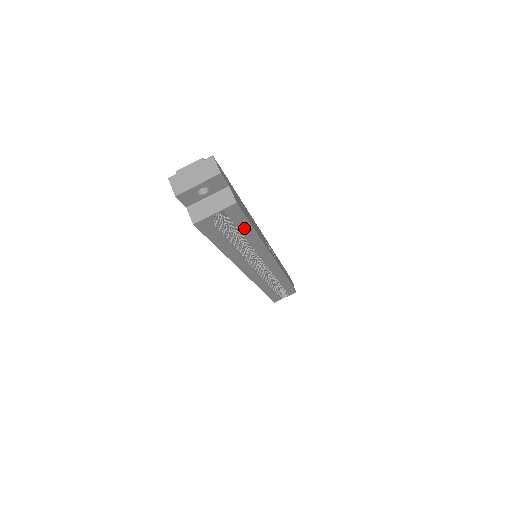
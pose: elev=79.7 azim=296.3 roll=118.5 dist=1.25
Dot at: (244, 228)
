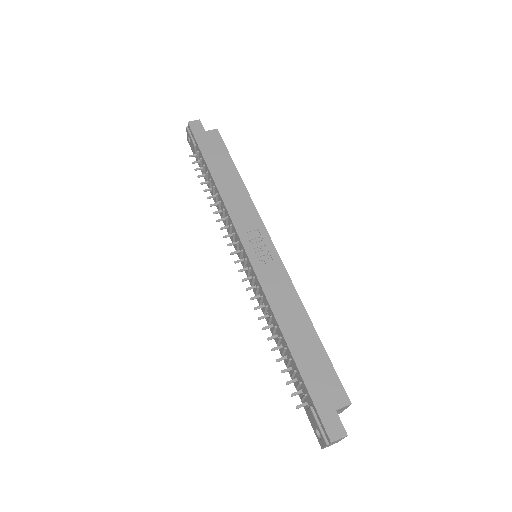
Dot at: (324, 355)
